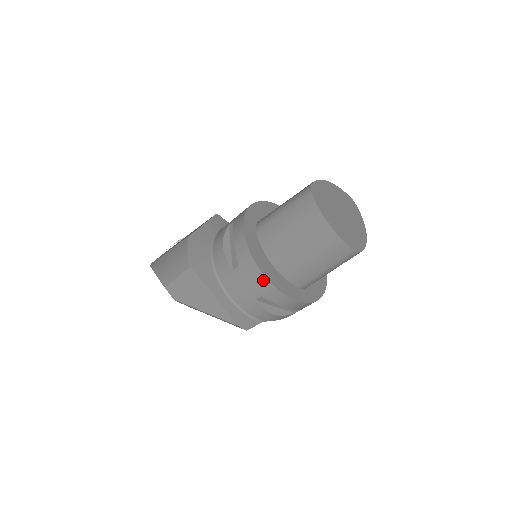
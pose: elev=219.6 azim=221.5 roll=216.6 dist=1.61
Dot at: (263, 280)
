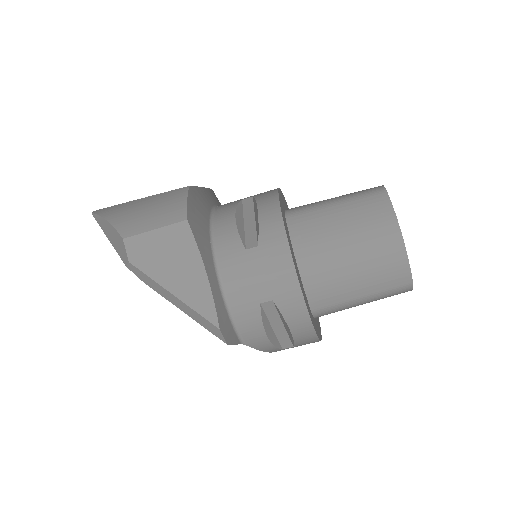
Dot at: (290, 276)
